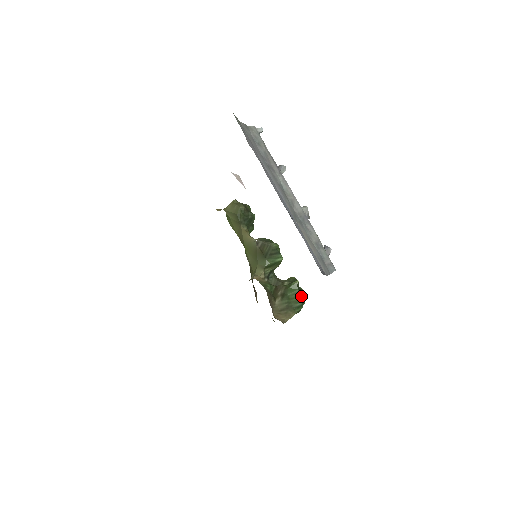
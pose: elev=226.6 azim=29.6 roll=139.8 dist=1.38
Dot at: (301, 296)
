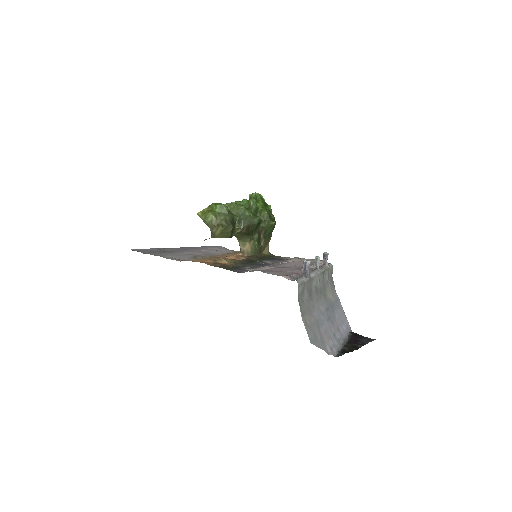
Dot at: (275, 223)
